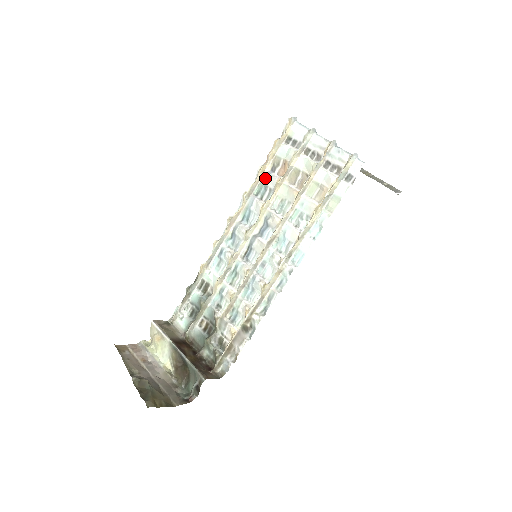
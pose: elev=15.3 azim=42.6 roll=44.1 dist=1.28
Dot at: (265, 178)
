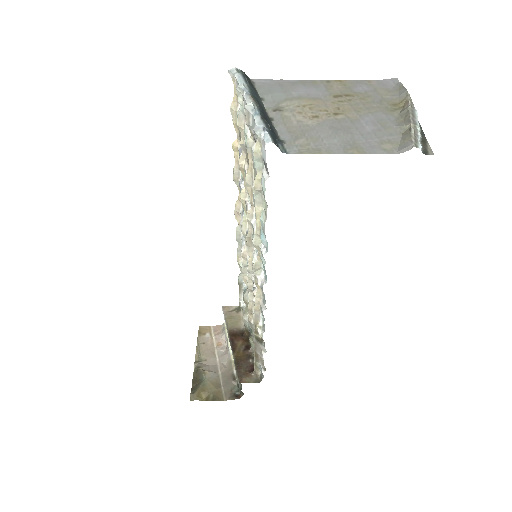
Dot at: occluded
